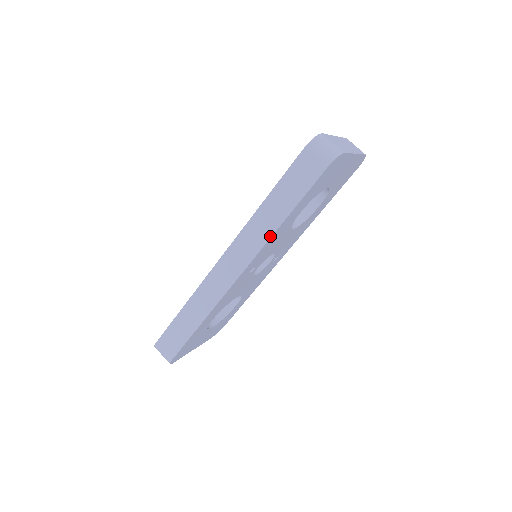
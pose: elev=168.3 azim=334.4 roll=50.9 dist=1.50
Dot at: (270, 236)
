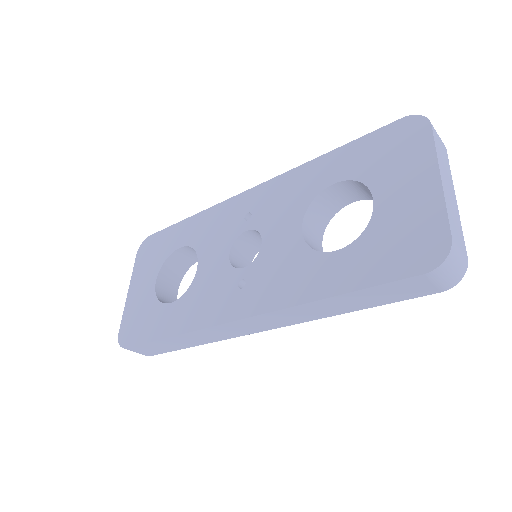
Dot at: occluded
